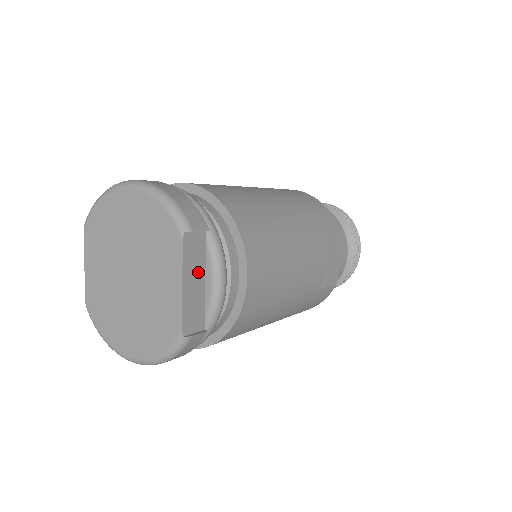
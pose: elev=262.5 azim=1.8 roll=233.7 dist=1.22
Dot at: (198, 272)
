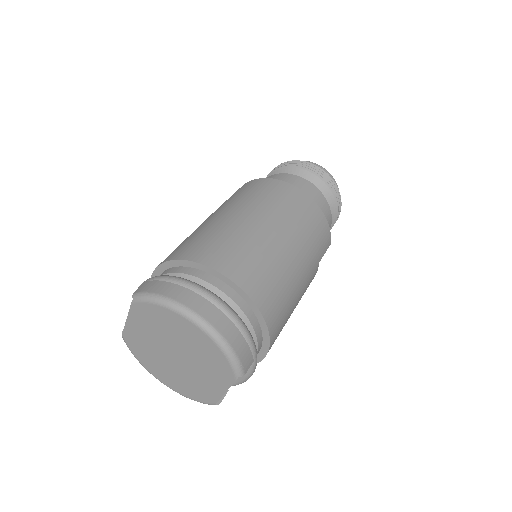
Dot at: occluded
